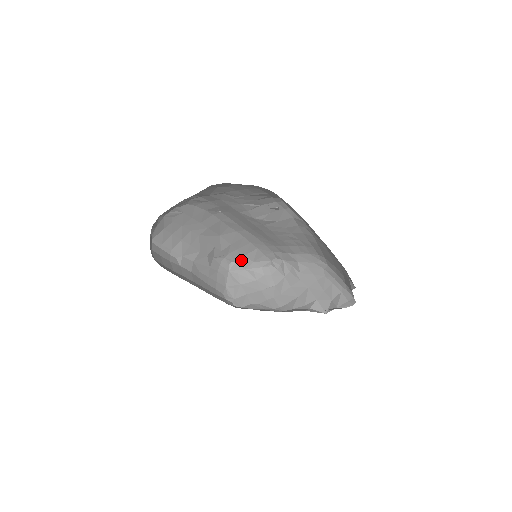
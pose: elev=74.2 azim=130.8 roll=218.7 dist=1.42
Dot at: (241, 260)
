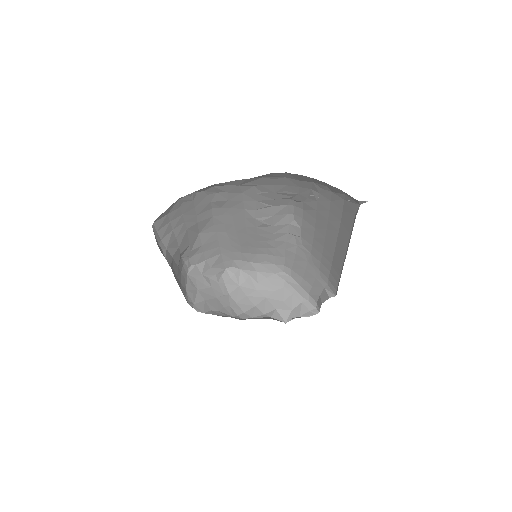
Dot at: (201, 264)
